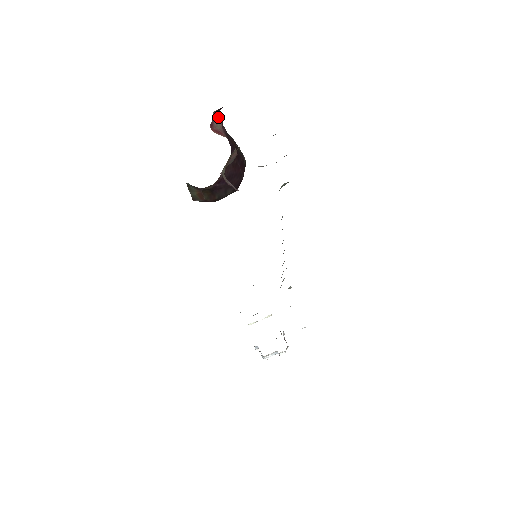
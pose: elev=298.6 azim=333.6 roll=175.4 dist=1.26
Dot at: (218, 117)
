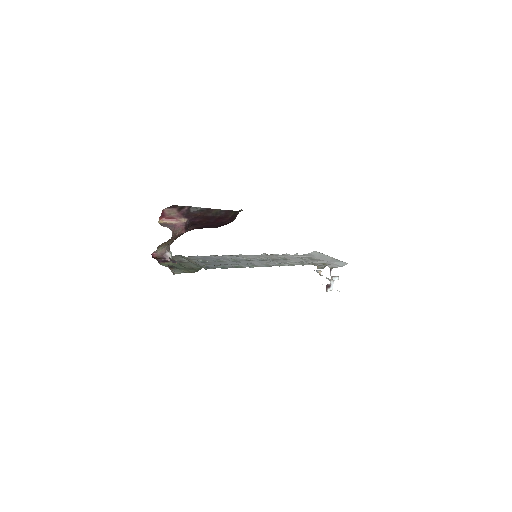
Dot at: (172, 208)
